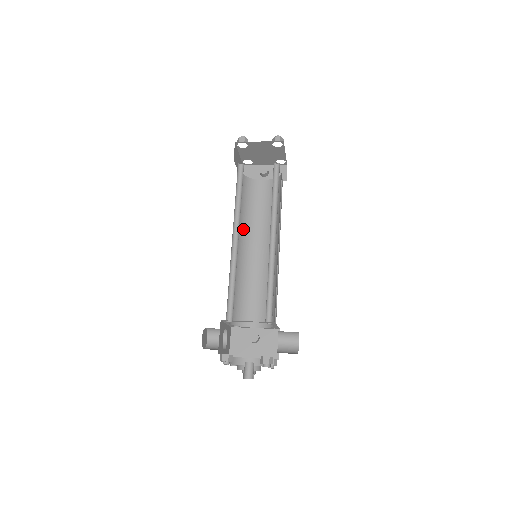
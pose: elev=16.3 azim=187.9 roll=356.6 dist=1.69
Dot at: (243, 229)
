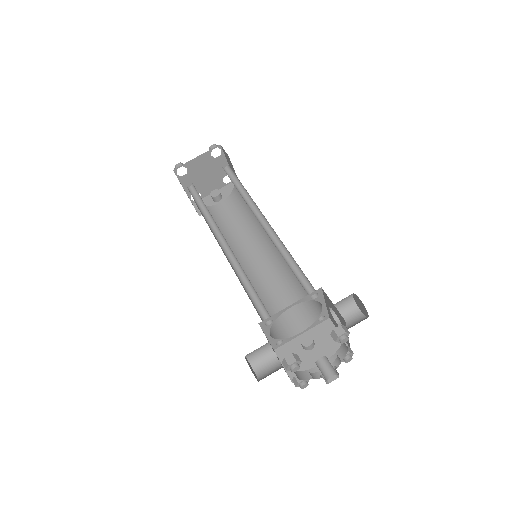
Dot at: occluded
